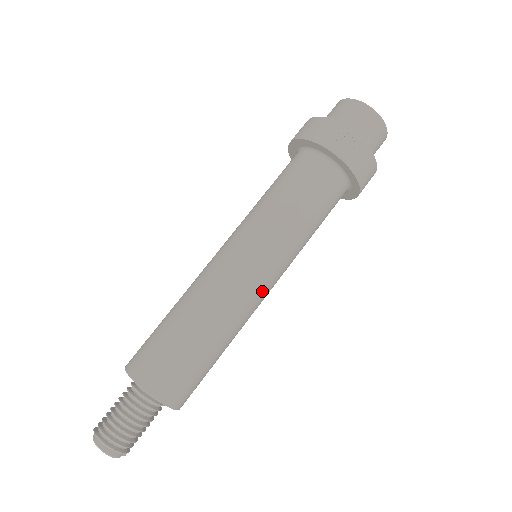
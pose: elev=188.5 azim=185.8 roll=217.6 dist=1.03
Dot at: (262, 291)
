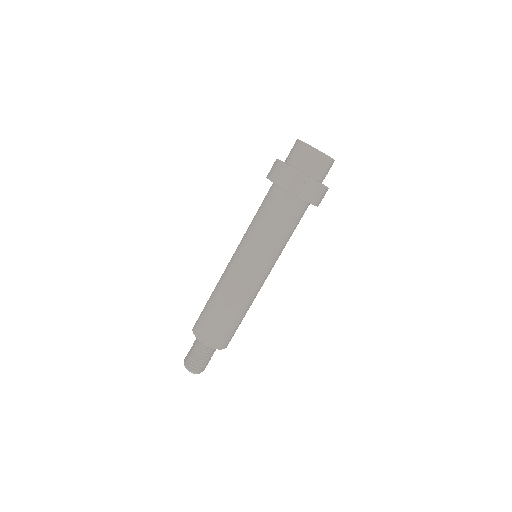
Dot at: (263, 281)
